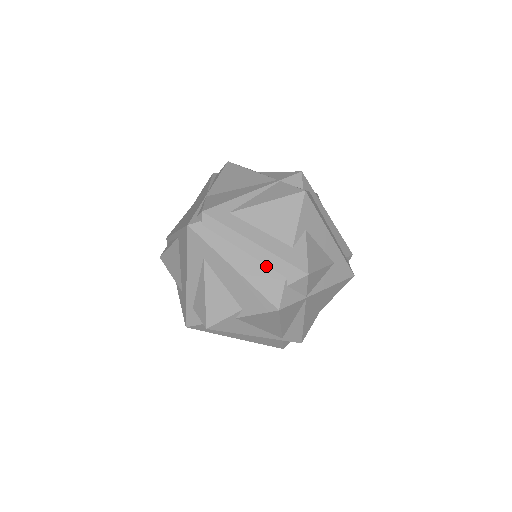
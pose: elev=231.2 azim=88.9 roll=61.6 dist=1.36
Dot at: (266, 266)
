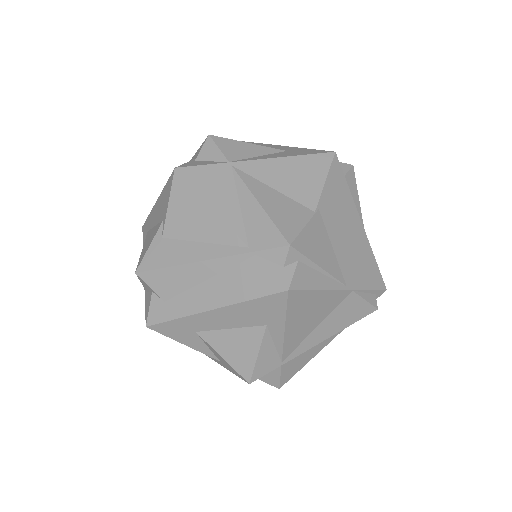
Dot at: occluded
